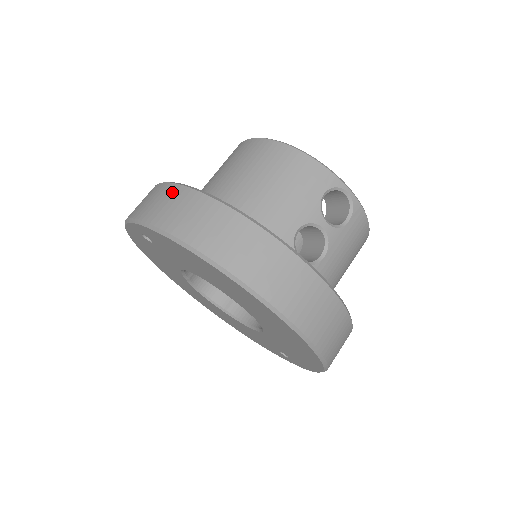
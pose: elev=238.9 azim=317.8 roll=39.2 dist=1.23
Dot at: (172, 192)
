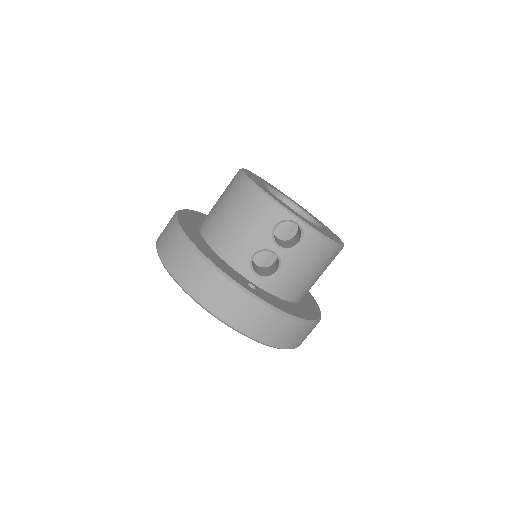
Dot at: (171, 228)
